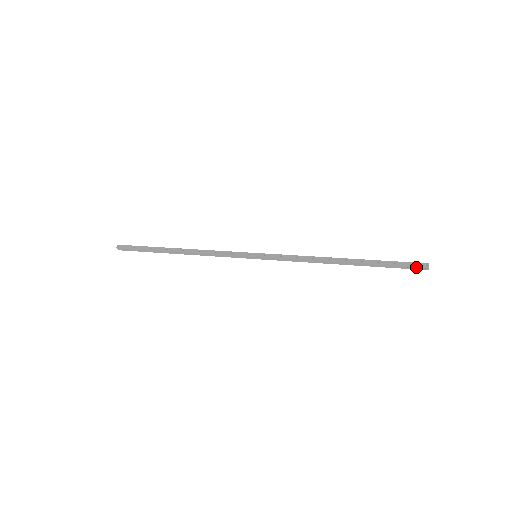
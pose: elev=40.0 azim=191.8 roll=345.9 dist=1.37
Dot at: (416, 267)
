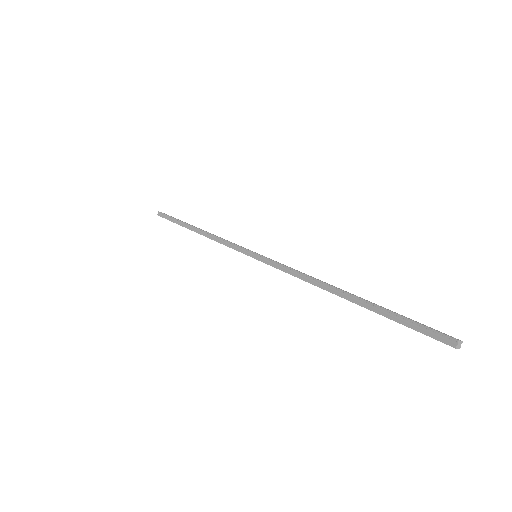
Dot at: (436, 339)
